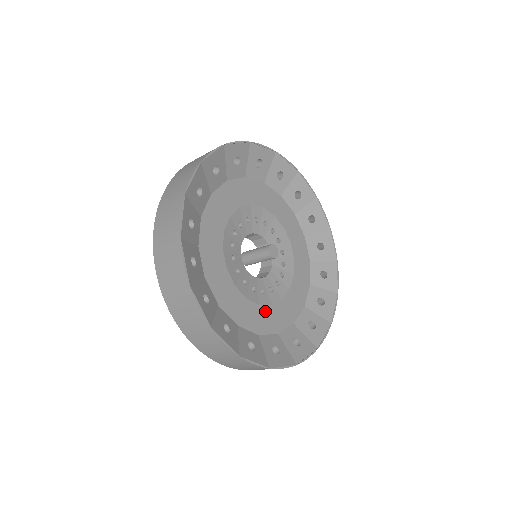
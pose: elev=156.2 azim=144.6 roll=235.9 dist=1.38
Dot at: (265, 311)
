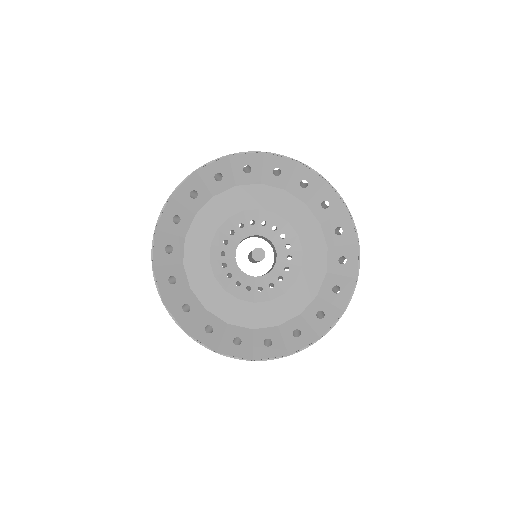
Dot at: (243, 306)
